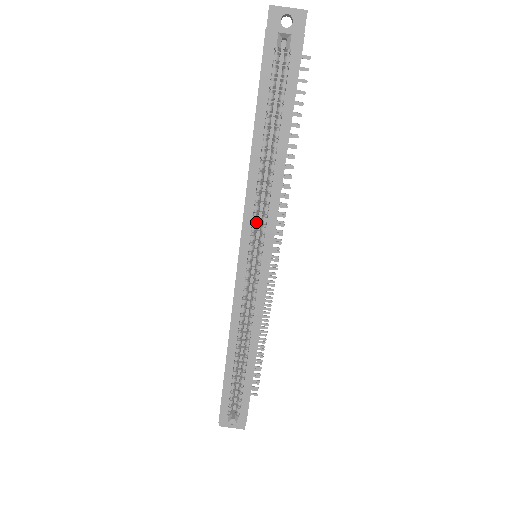
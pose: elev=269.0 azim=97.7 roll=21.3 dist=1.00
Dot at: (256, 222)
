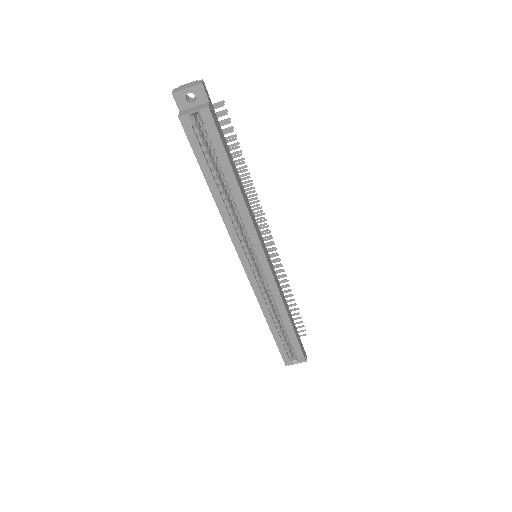
Dot at: (243, 238)
